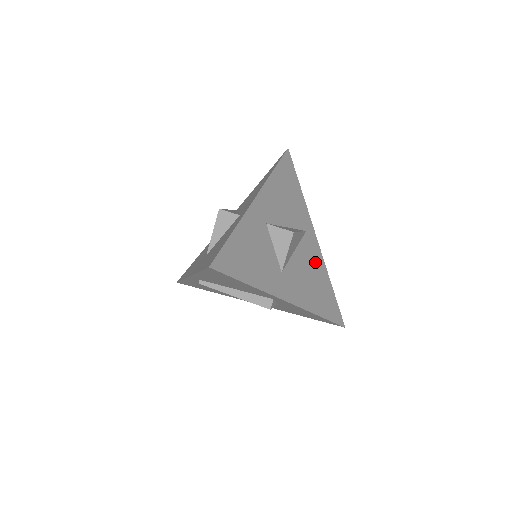
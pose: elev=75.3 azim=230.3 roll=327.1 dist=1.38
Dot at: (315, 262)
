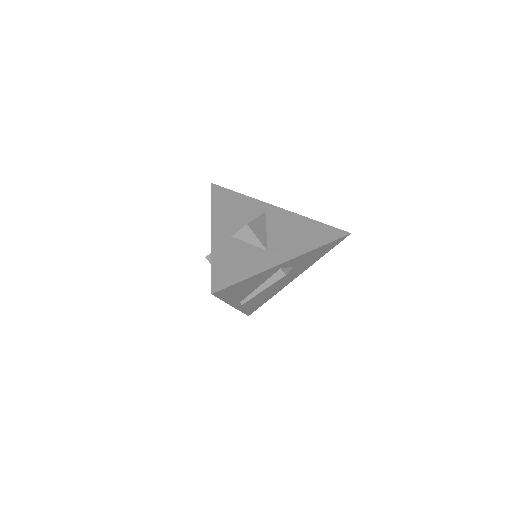
Dot at: (289, 221)
